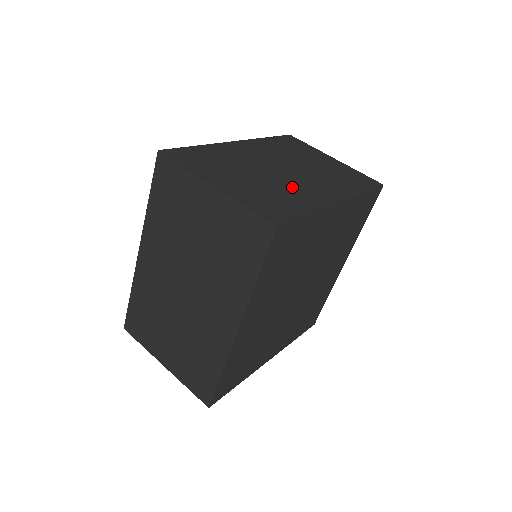
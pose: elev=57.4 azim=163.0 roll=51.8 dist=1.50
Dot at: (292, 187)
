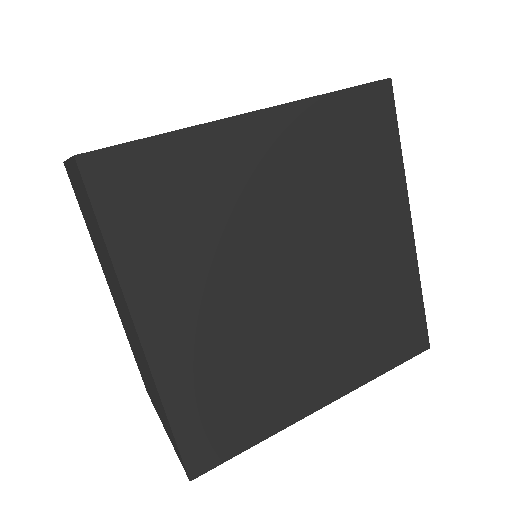
Dot at: occluded
